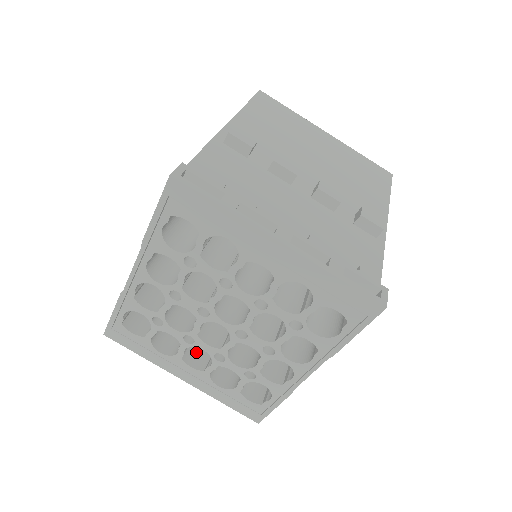
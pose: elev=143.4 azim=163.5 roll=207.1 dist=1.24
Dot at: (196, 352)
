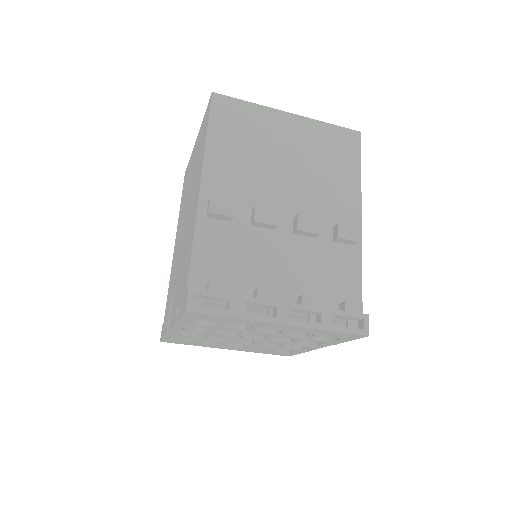
Dot at: occluded
